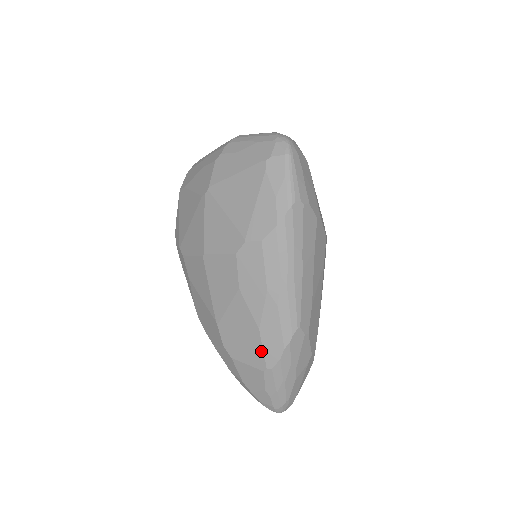
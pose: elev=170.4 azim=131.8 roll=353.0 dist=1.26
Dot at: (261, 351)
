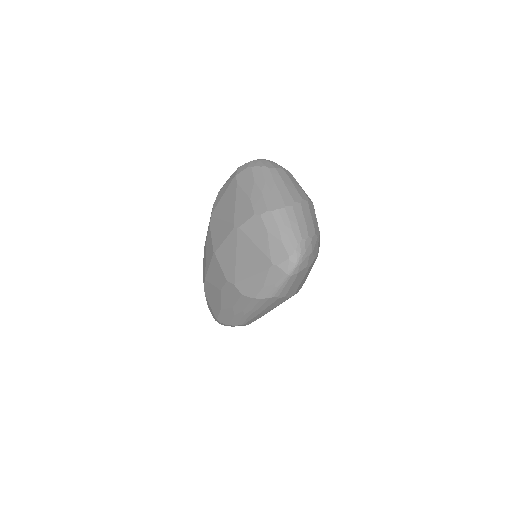
Dot at: (218, 314)
